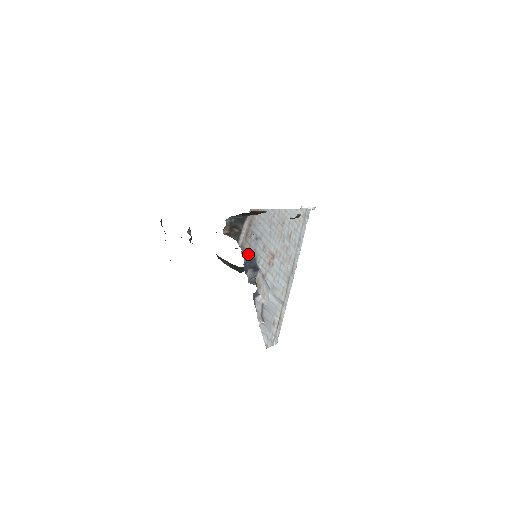
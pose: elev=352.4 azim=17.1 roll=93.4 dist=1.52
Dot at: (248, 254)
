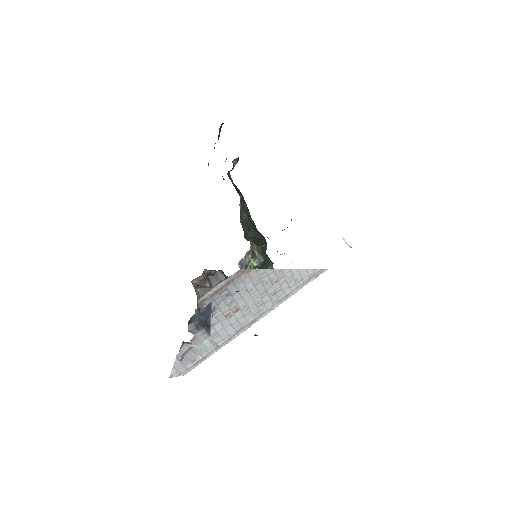
Dot at: (205, 308)
